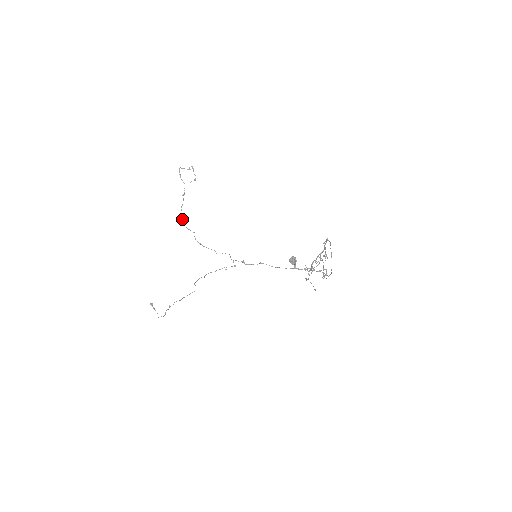
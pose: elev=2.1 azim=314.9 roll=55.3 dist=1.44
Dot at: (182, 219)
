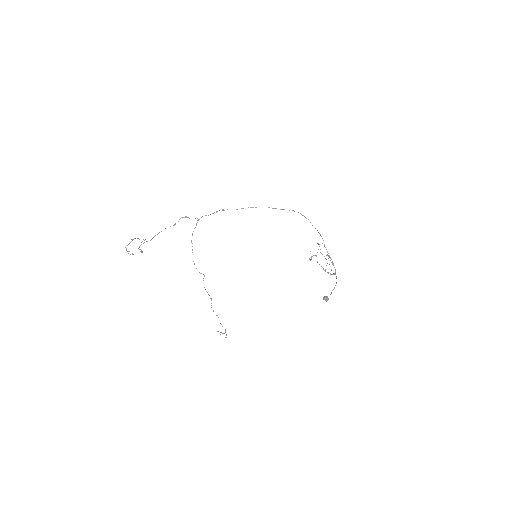
Dot at: (139, 246)
